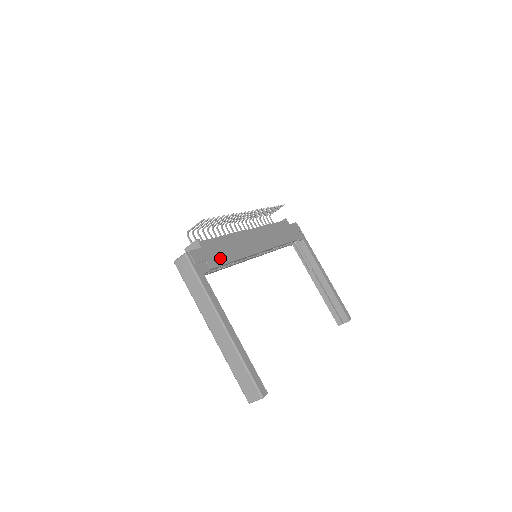
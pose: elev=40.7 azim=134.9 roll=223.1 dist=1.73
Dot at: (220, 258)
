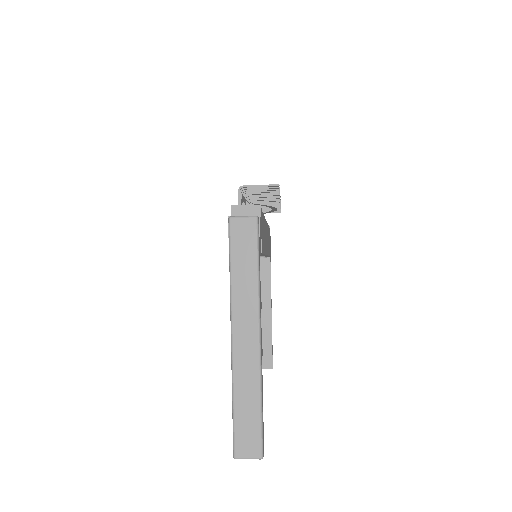
Dot at: (263, 243)
